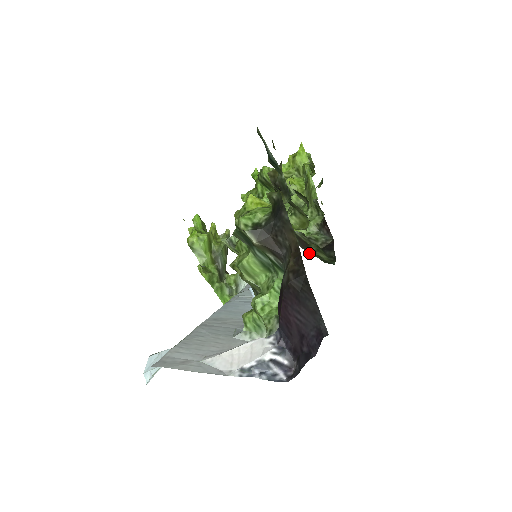
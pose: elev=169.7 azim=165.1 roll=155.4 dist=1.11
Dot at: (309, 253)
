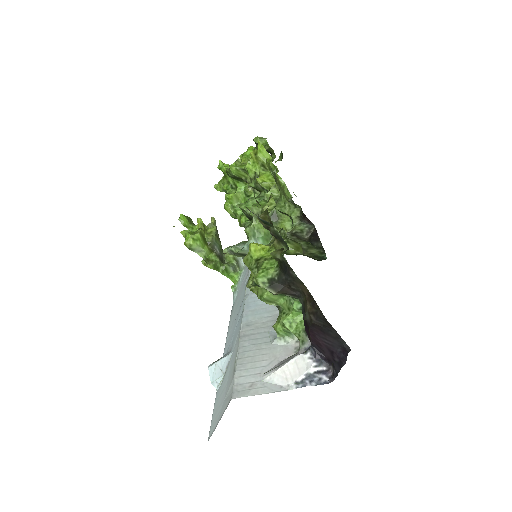
Dot at: (303, 254)
